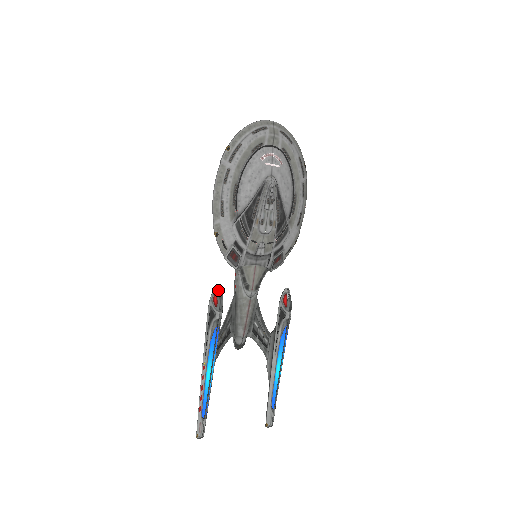
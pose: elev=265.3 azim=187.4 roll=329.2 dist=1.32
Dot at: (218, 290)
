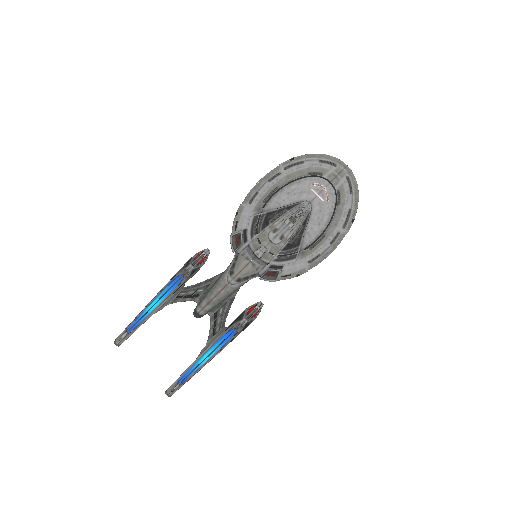
Dot at: (205, 251)
